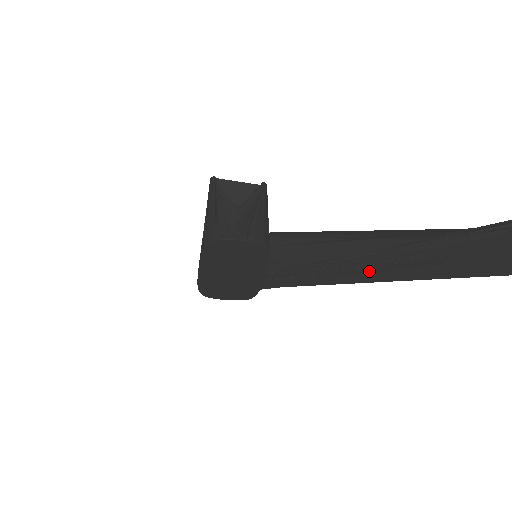
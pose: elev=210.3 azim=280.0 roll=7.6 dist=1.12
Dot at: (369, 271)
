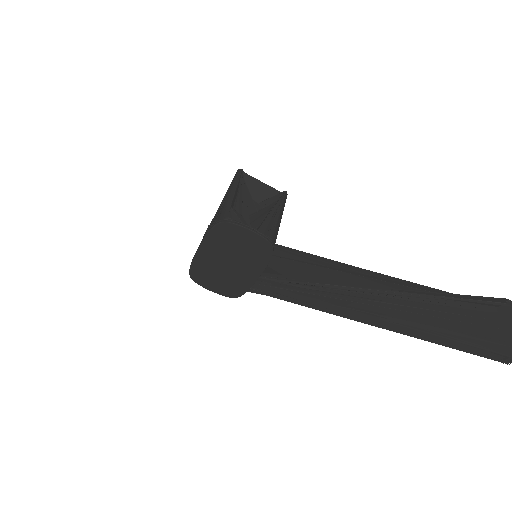
Dot at: (357, 307)
